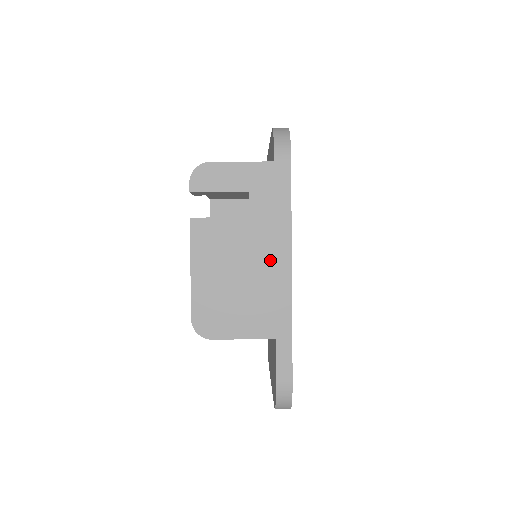
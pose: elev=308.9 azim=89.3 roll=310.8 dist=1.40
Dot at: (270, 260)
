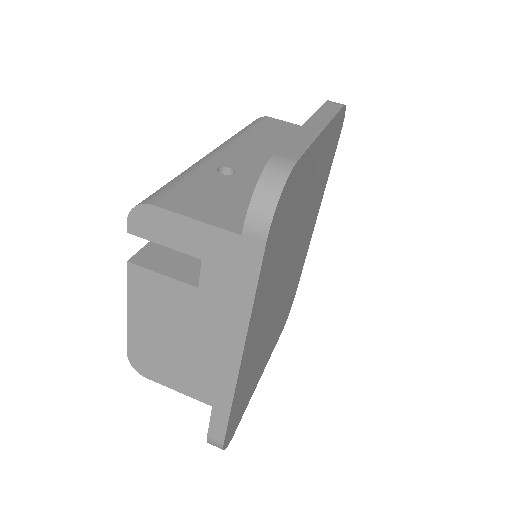
Dot at: (217, 340)
